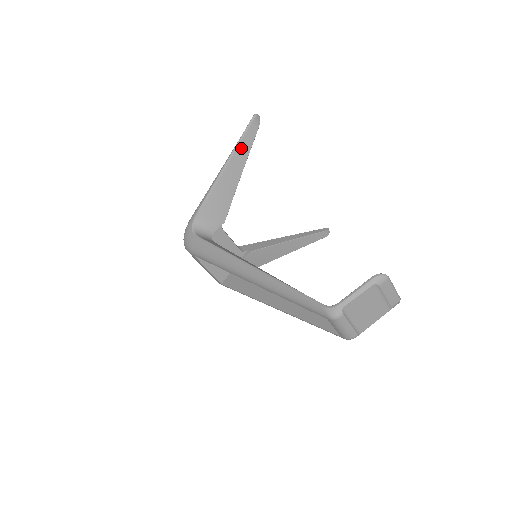
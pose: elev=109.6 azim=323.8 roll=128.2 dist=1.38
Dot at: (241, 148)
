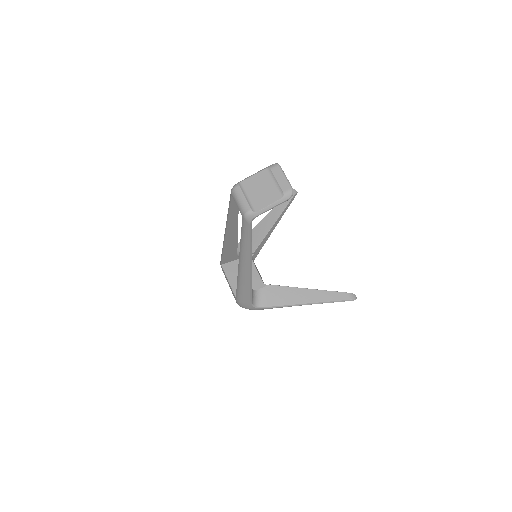
Dot at: (279, 206)
